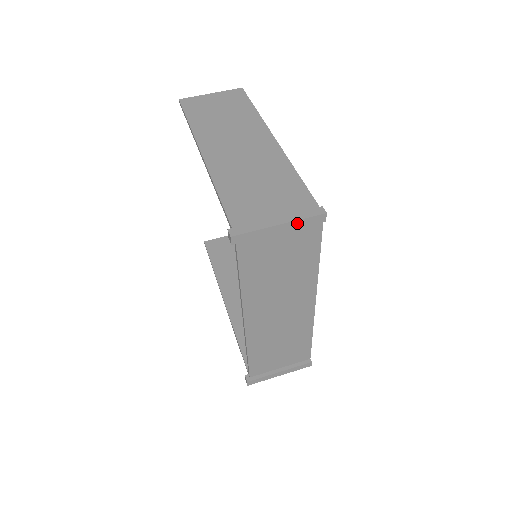
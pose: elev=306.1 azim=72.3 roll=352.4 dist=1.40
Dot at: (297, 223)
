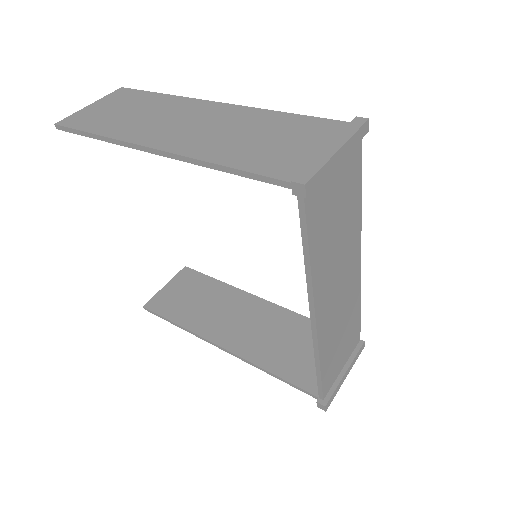
Dot at: (351, 142)
